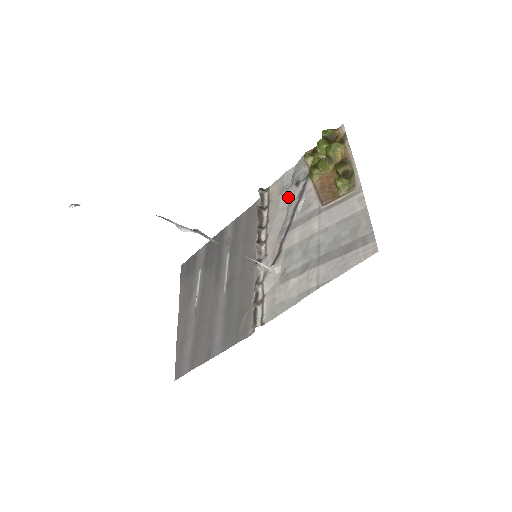
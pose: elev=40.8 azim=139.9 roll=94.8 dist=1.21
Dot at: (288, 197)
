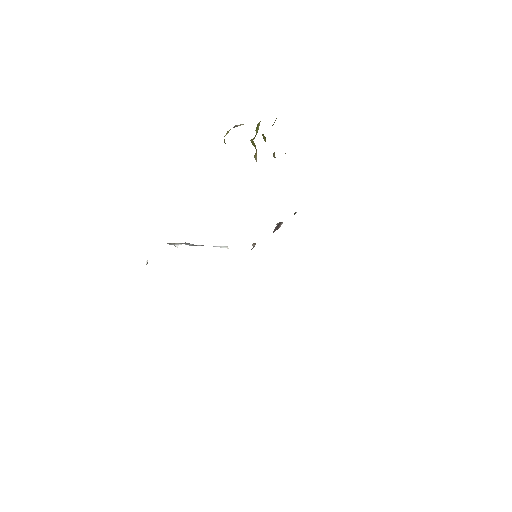
Dot at: occluded
